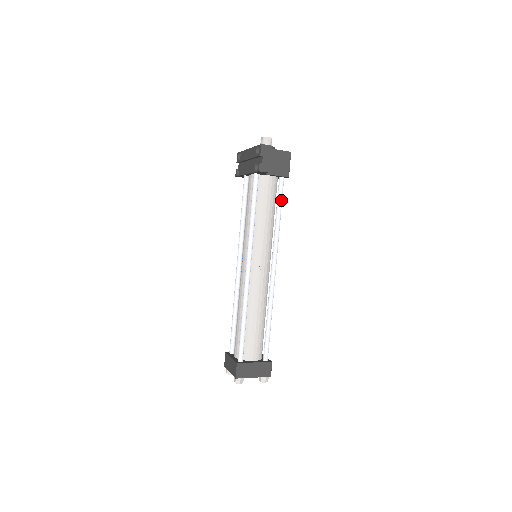
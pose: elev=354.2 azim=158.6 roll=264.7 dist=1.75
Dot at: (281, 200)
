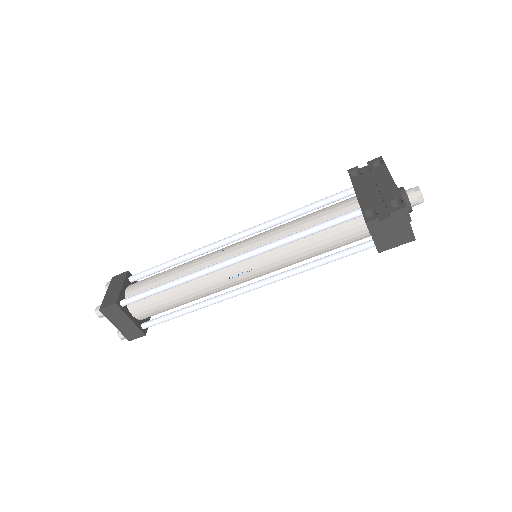
Dot at: (343, 257)
